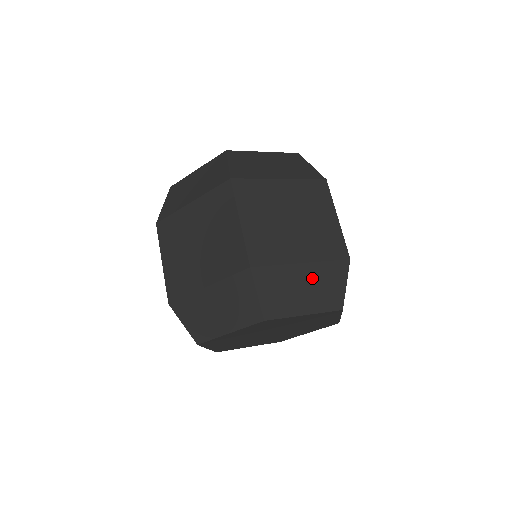
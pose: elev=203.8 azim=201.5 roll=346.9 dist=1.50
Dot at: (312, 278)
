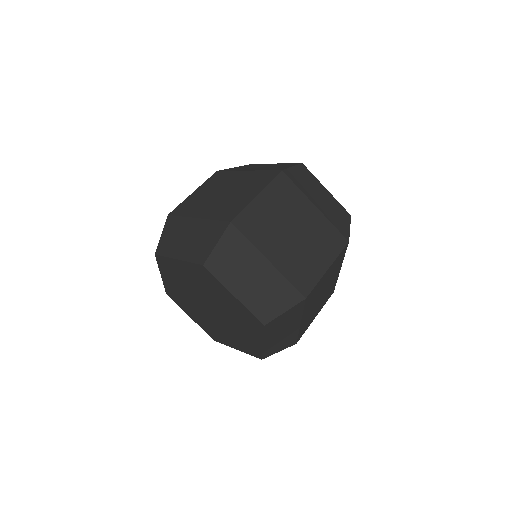
Dot at: (265, 278)
